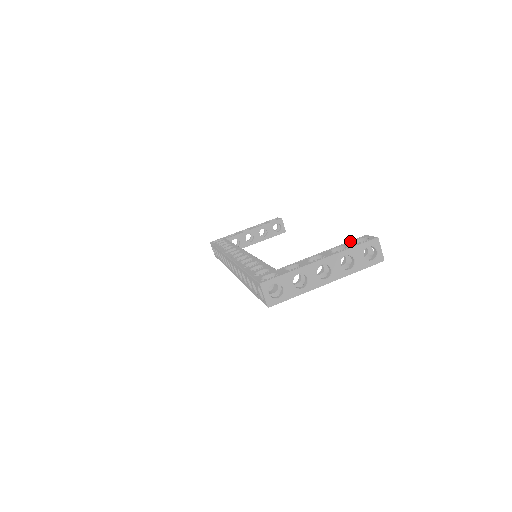
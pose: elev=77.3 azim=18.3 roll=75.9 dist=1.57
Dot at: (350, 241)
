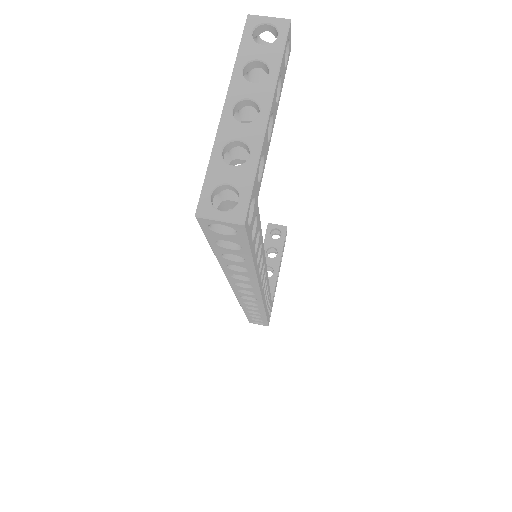
Dot at: occluded
